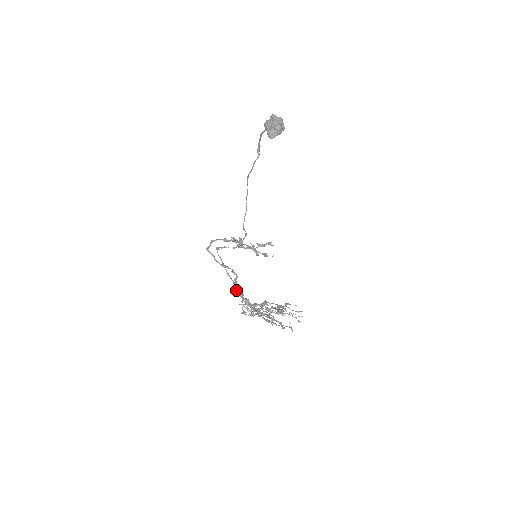
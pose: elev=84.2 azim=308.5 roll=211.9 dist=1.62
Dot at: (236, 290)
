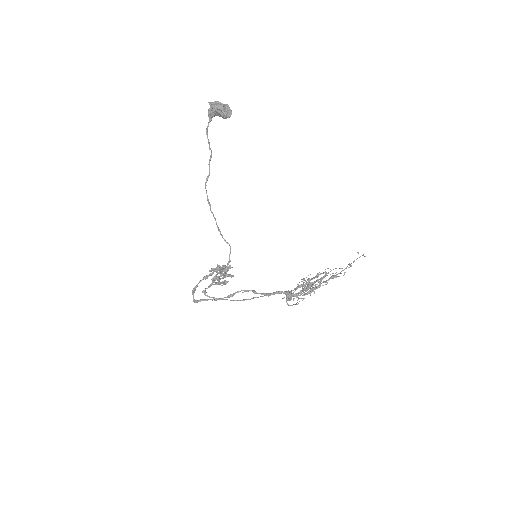
Dot at: (272, 293)
